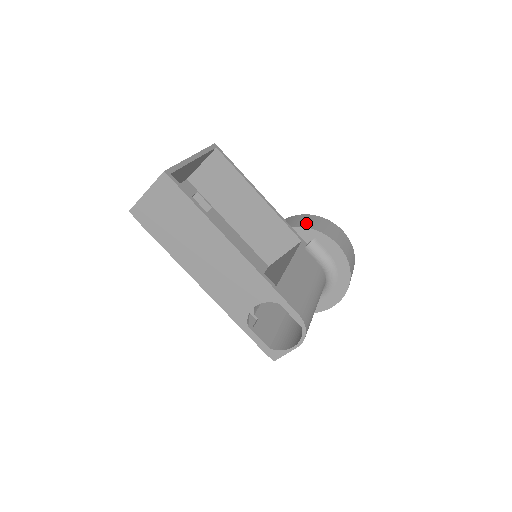
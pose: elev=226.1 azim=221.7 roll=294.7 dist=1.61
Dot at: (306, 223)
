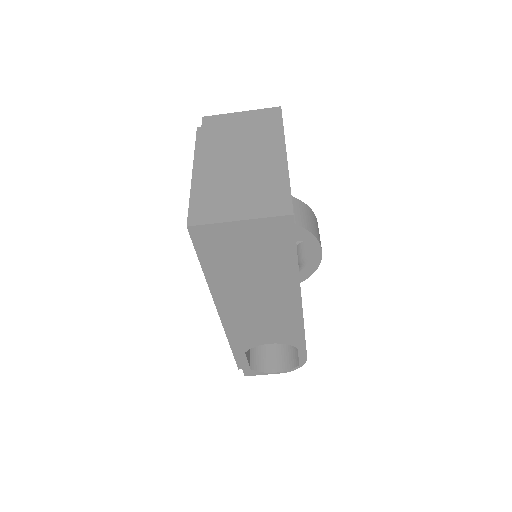
Dot at: (304, 220)
